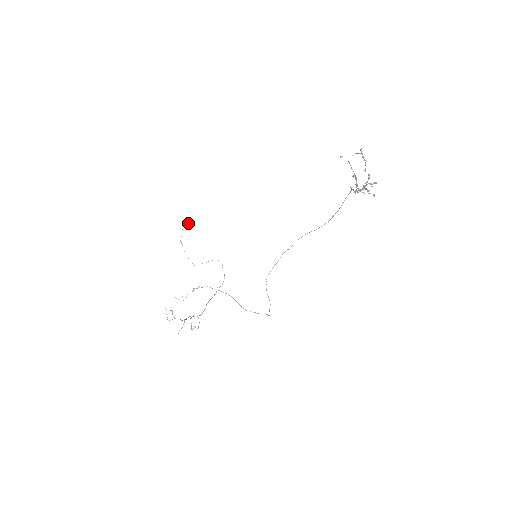
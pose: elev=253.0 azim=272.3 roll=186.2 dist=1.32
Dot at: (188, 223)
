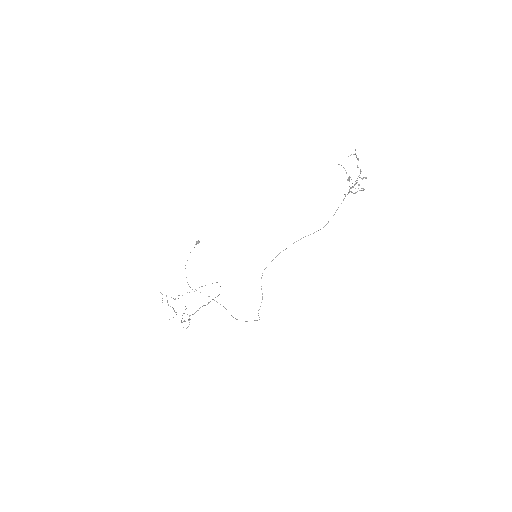
Dot at: (198, 242)
